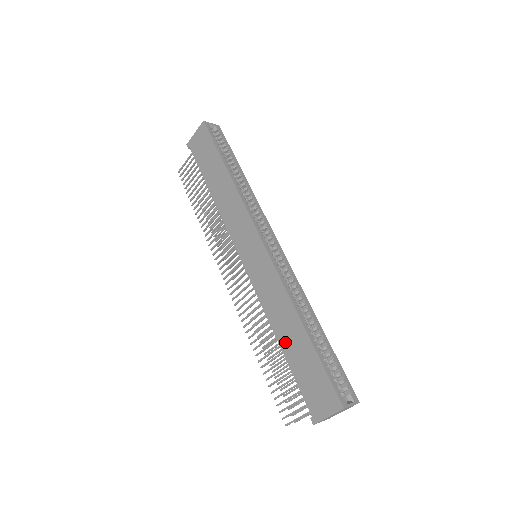
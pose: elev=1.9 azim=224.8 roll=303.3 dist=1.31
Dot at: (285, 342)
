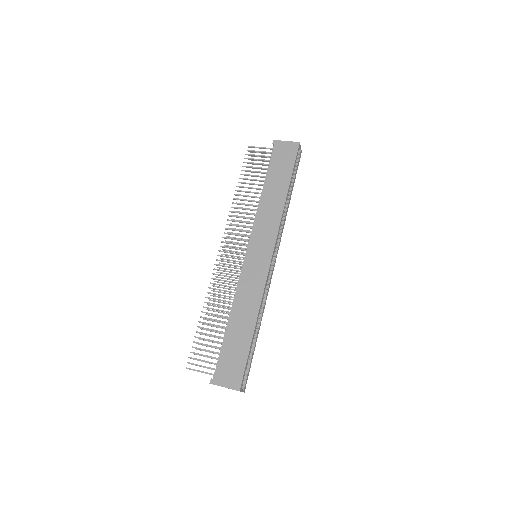
Dot at: (234, 324)
